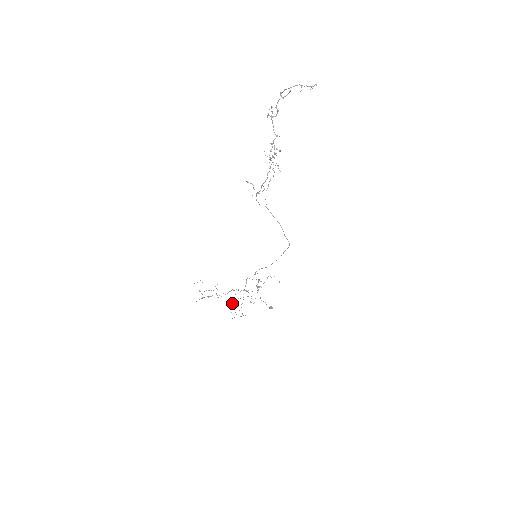
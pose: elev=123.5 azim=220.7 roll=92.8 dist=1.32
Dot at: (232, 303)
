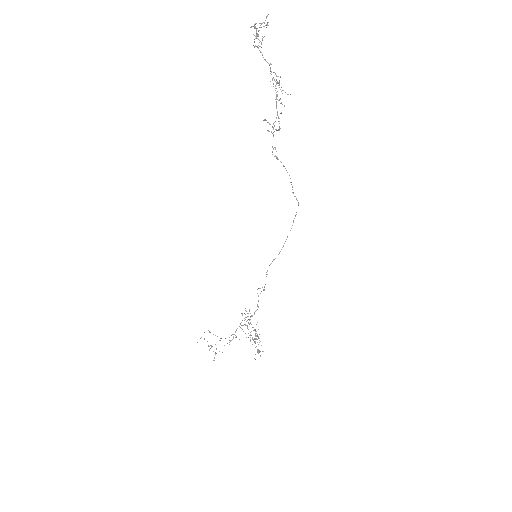
Dot at: occluded
